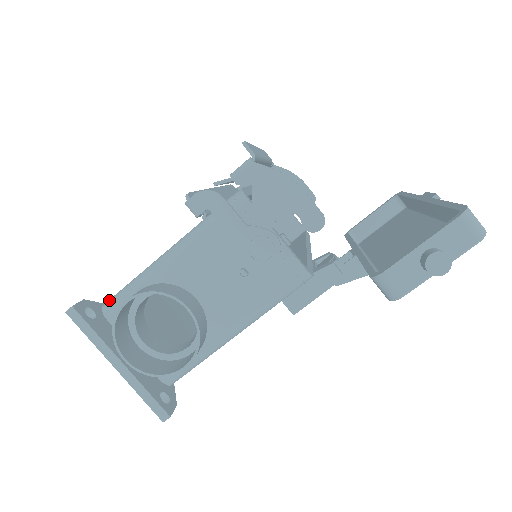
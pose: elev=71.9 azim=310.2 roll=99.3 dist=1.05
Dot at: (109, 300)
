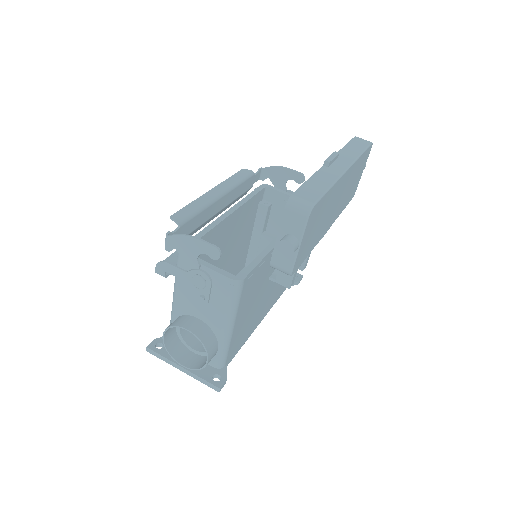
Dot at: occluded
